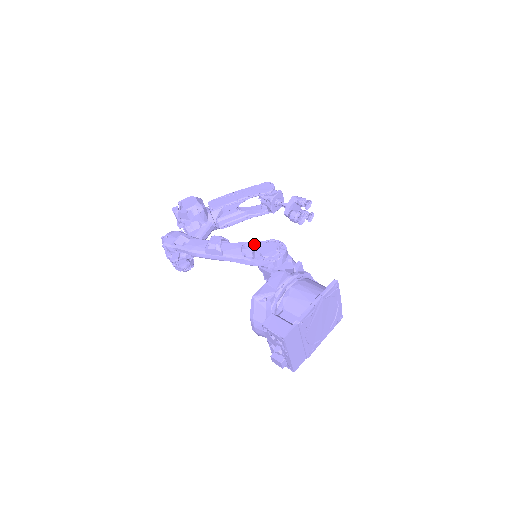
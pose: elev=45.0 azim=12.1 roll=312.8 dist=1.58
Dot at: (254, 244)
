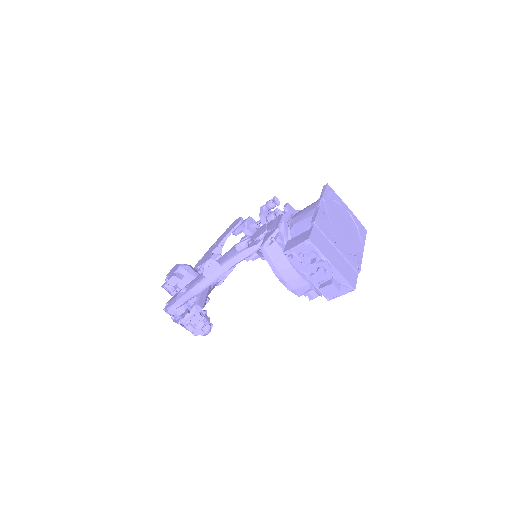
Dot at: (245, 242)
